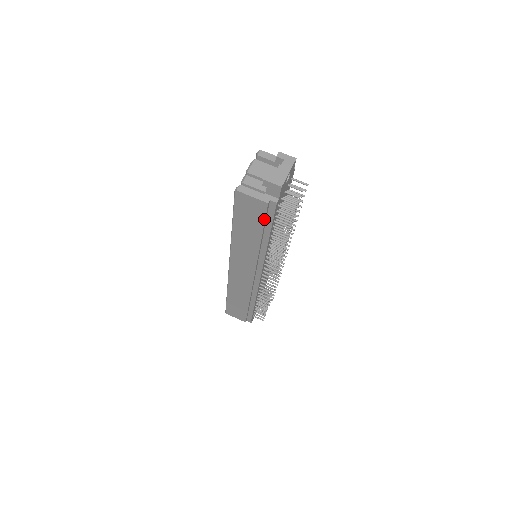
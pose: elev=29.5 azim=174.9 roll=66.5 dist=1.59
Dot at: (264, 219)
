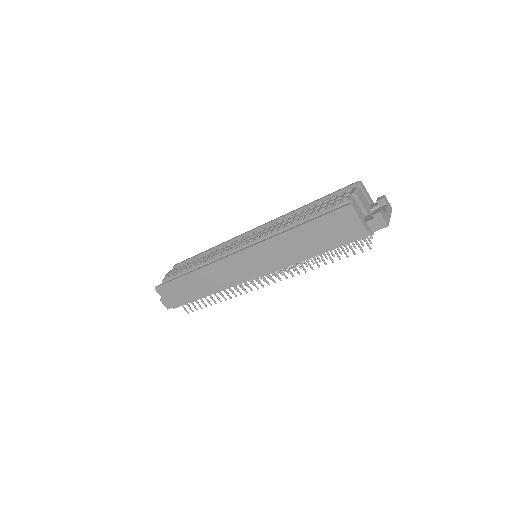
Dot at: (344, 240)
